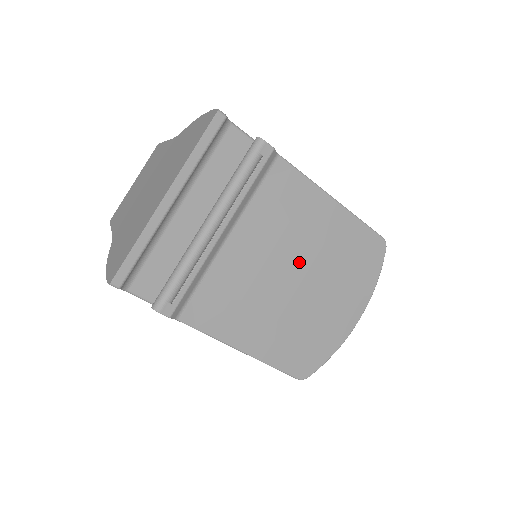
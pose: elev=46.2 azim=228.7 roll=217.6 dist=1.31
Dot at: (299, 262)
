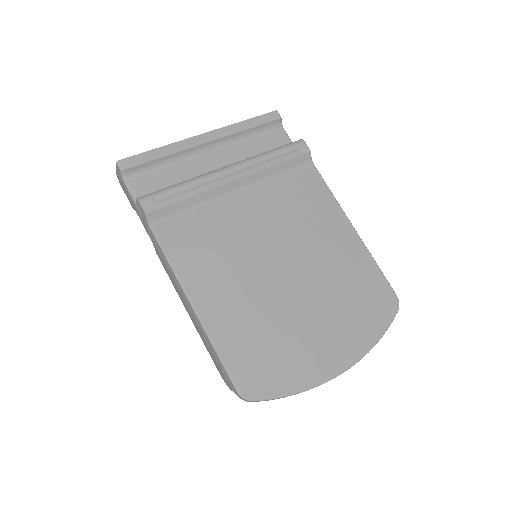
Dot at: (296, 256)
